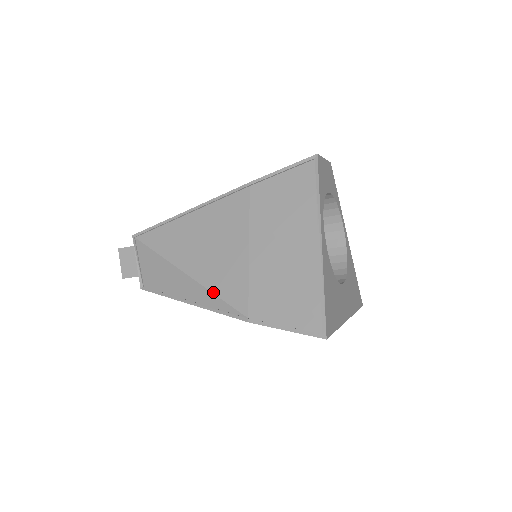
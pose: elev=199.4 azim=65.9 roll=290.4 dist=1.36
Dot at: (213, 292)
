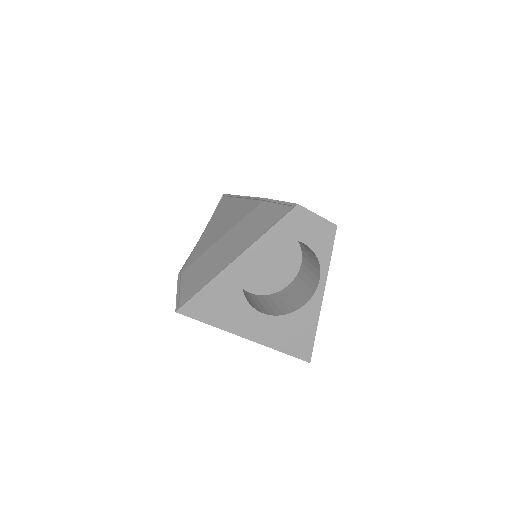
Dot at: (195, 248)
